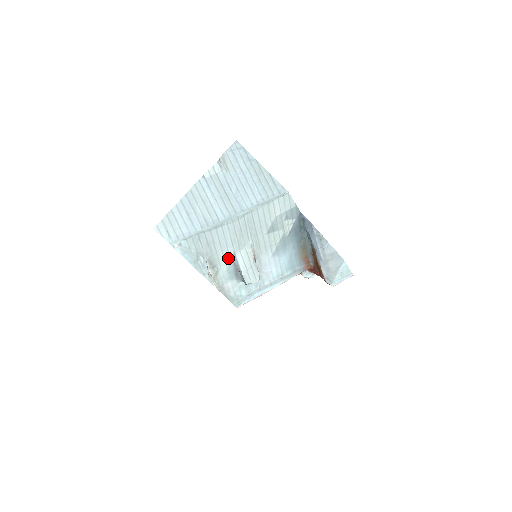
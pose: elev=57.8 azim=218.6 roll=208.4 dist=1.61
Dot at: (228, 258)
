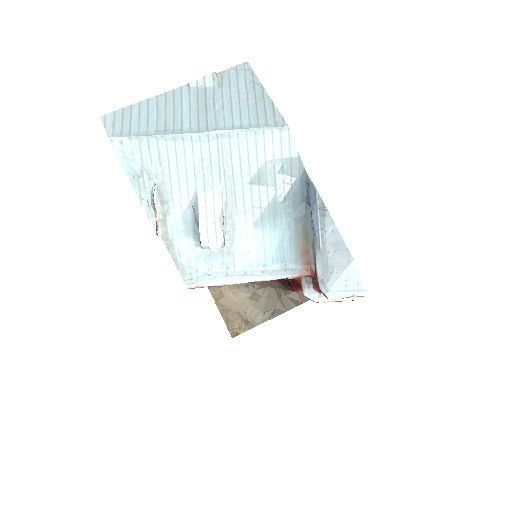
Dot at: (186, 198)
